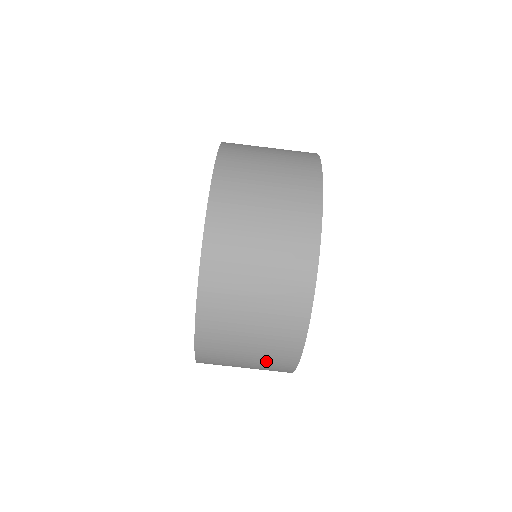
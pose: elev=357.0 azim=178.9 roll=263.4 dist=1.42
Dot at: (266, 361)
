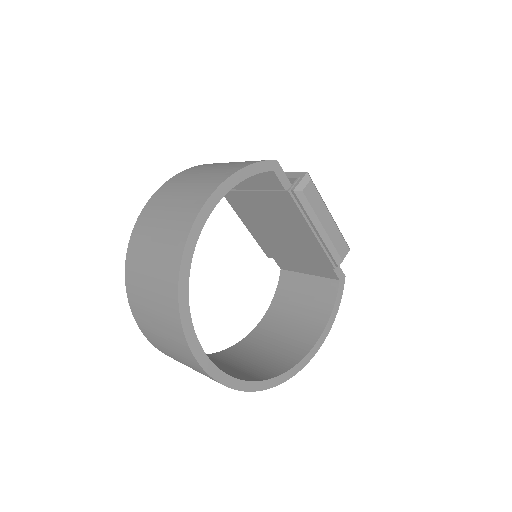
Dot at: occluded
